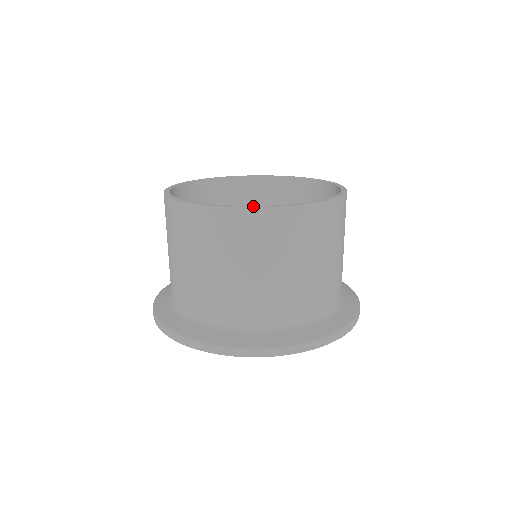
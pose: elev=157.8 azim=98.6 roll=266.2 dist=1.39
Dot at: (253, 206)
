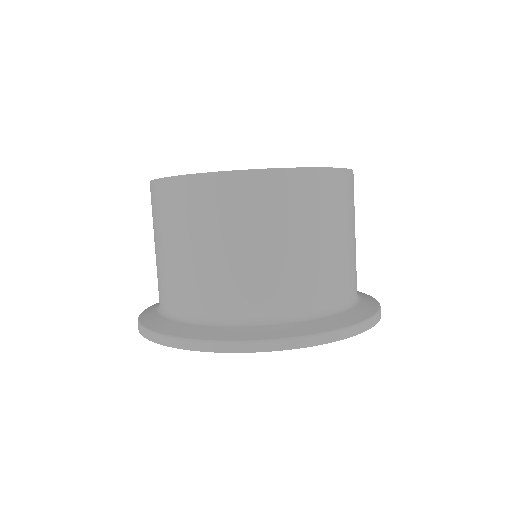
Dot at: (218, 171)
